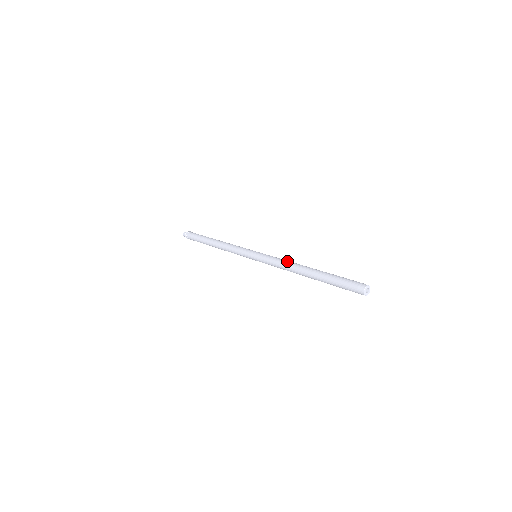
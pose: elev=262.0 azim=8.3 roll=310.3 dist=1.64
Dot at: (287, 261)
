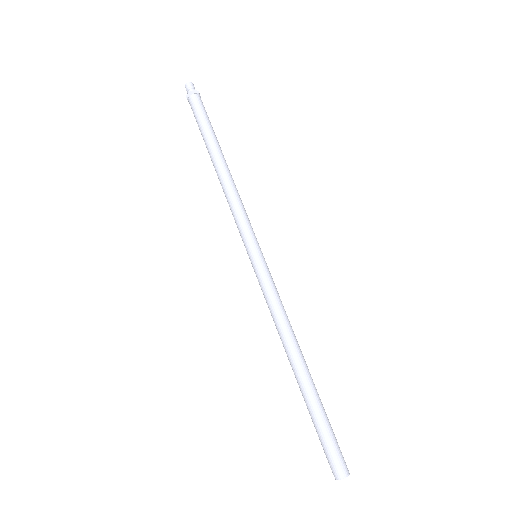
Dot at: occluded
